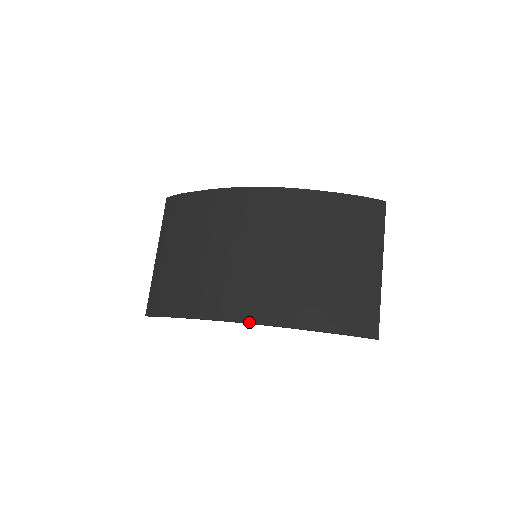
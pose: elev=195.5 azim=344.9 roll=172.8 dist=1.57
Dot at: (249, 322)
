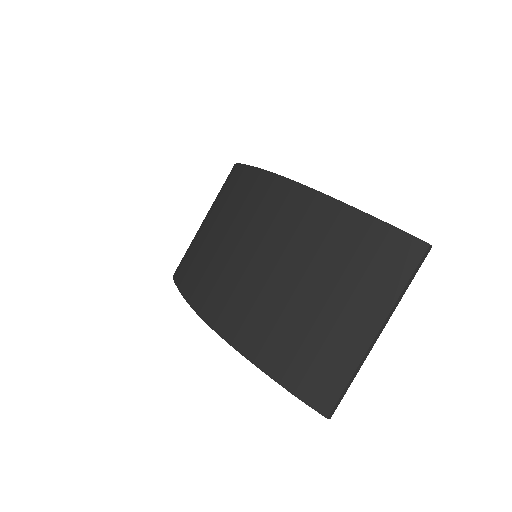
Dot at: (209, 324)
